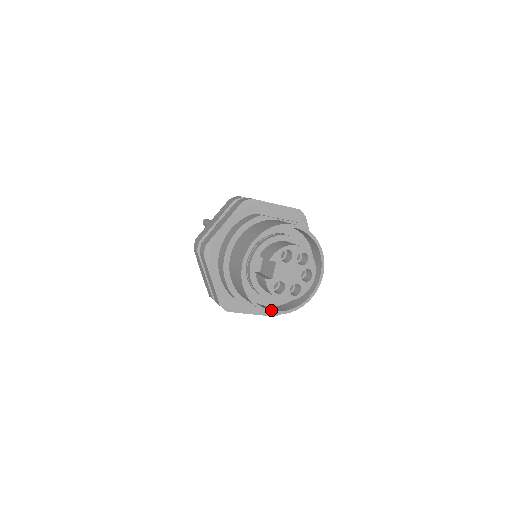
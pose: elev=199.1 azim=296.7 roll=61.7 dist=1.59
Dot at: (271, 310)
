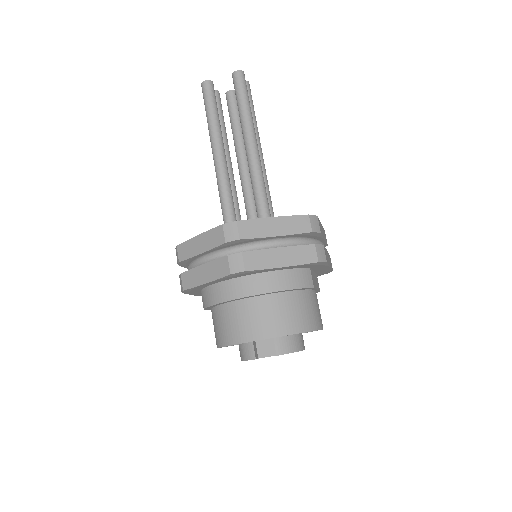
Dot at: occluded
